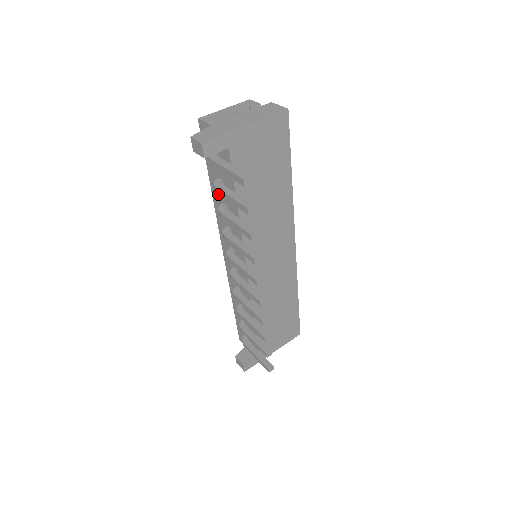
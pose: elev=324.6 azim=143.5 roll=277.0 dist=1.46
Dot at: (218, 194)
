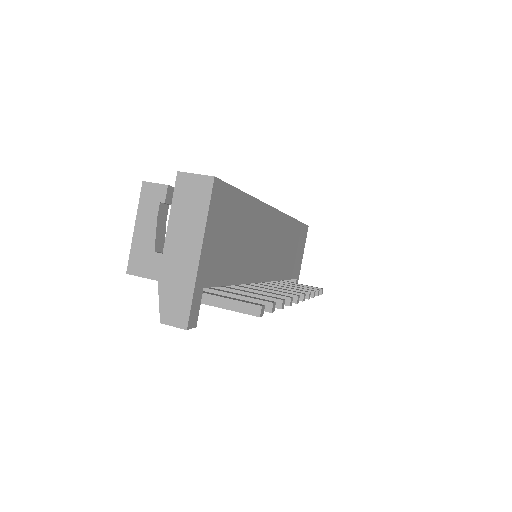
Dot at: occluded
